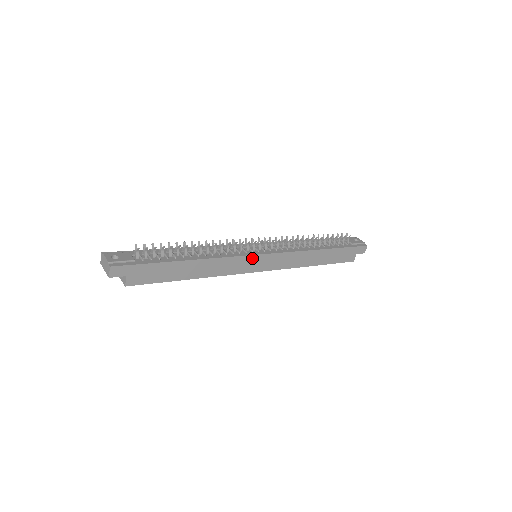
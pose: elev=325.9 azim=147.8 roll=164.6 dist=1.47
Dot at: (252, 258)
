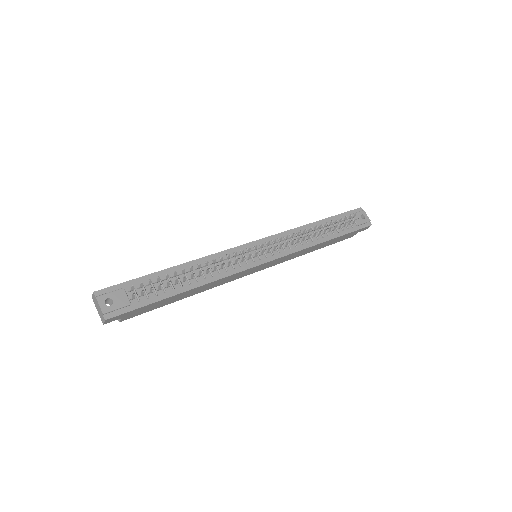
Dot at: (252, 268)
